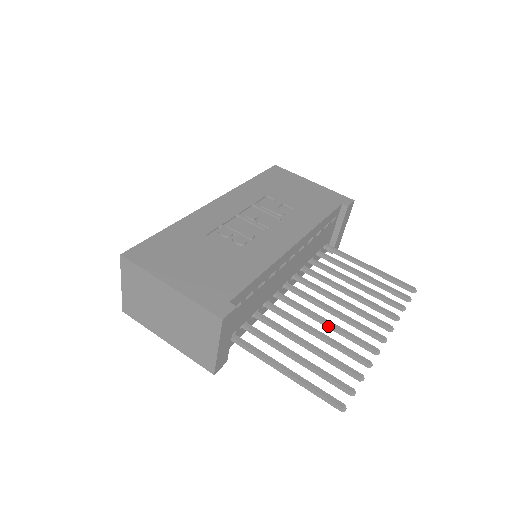
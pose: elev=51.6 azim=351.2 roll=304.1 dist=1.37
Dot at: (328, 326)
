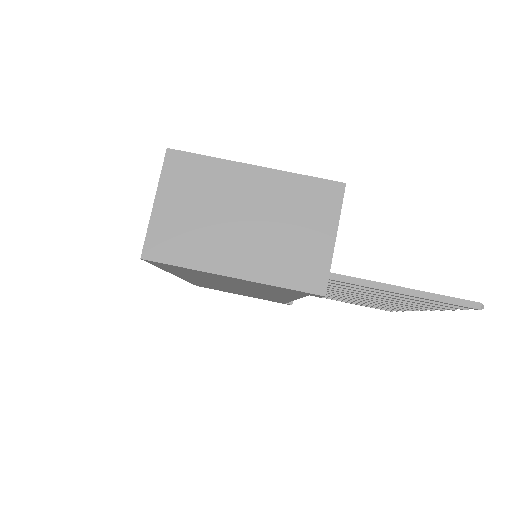
Dot at: occluded
